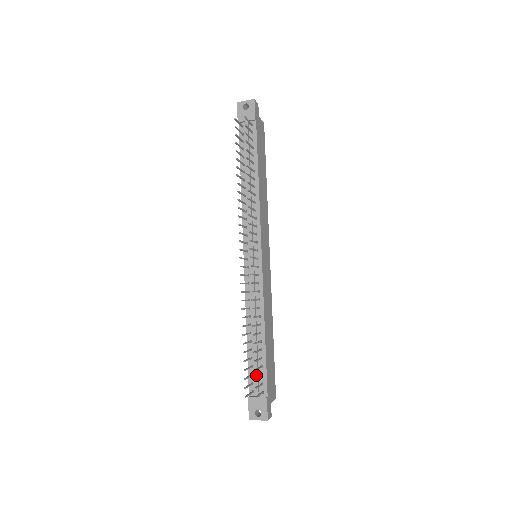
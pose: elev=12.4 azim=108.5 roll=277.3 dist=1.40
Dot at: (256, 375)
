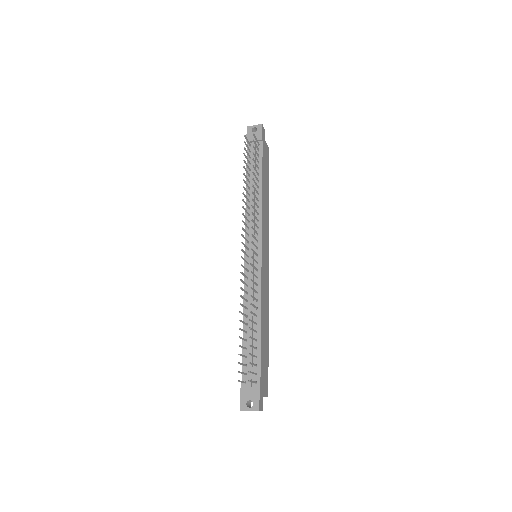
Dot at: (250, 365)
